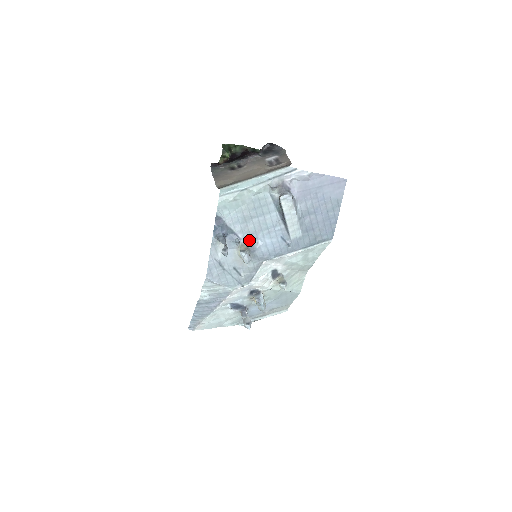
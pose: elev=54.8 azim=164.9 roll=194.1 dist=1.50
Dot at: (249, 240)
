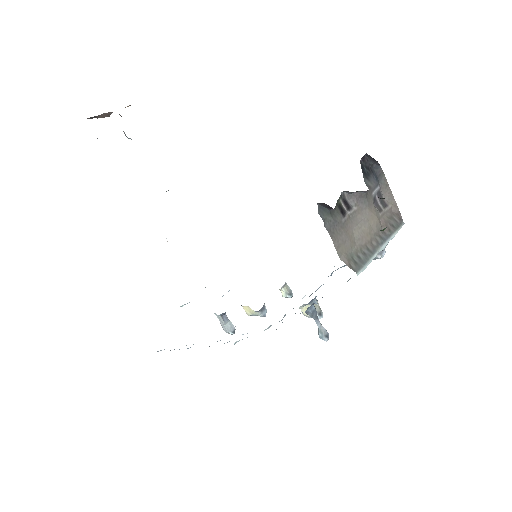
Dot at: occluded
